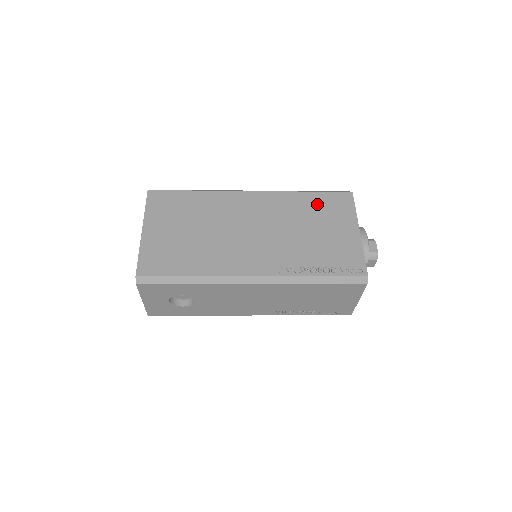
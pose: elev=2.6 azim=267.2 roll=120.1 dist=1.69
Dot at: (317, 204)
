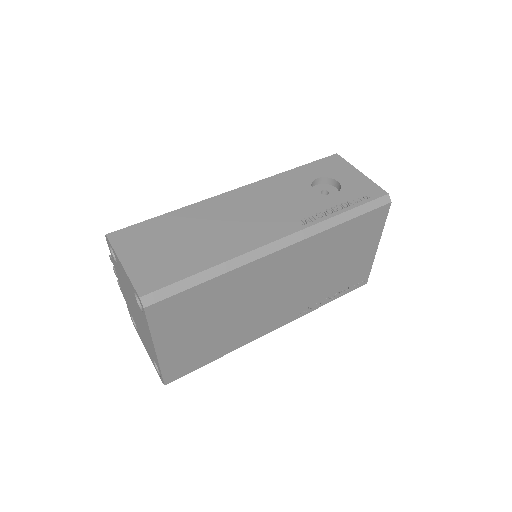
Dot at: (351, 234)
